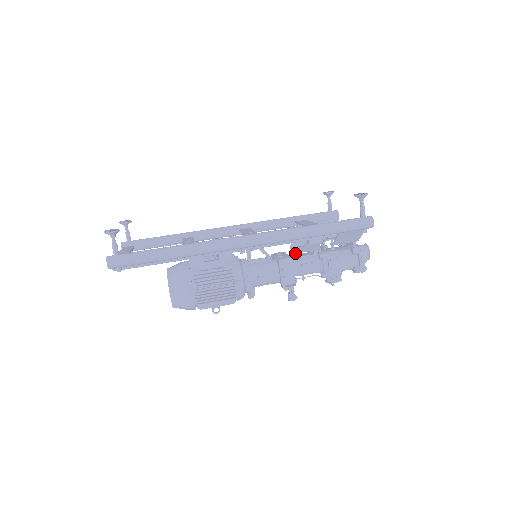
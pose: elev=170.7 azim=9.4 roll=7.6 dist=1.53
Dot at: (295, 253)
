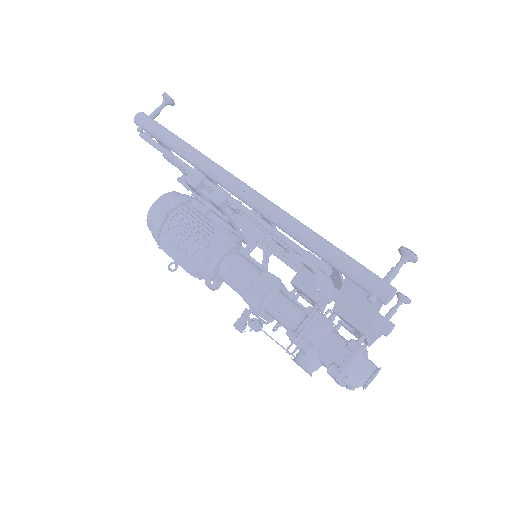
Dot at: occluded
